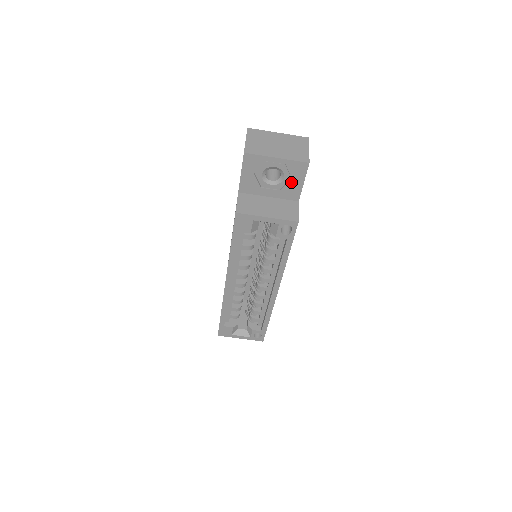
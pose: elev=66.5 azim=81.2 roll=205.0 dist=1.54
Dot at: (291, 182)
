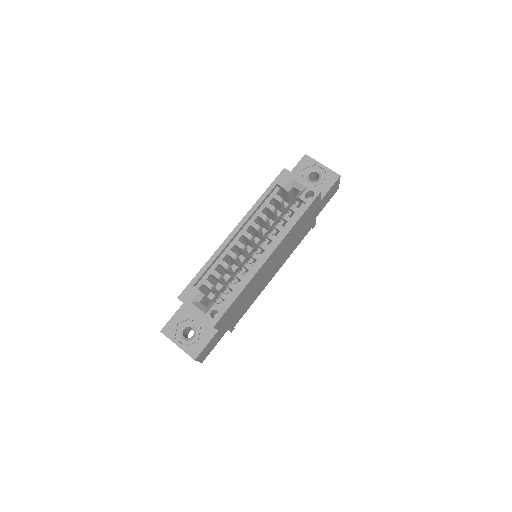
Dot at: (323, 184)
